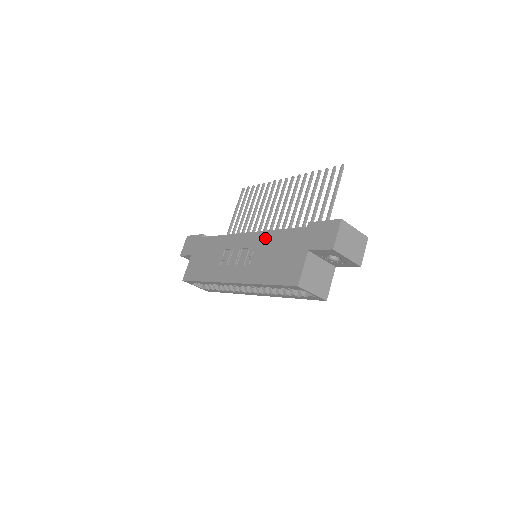
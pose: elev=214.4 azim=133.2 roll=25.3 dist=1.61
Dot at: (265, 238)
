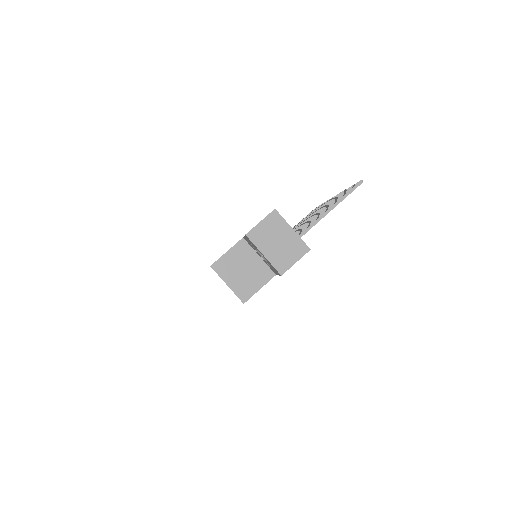
Dot at: occluded
